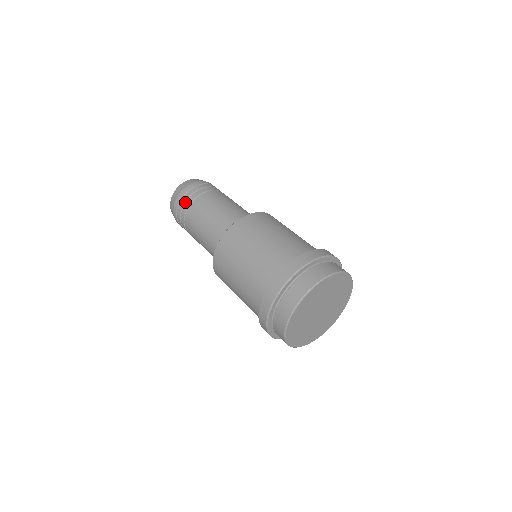
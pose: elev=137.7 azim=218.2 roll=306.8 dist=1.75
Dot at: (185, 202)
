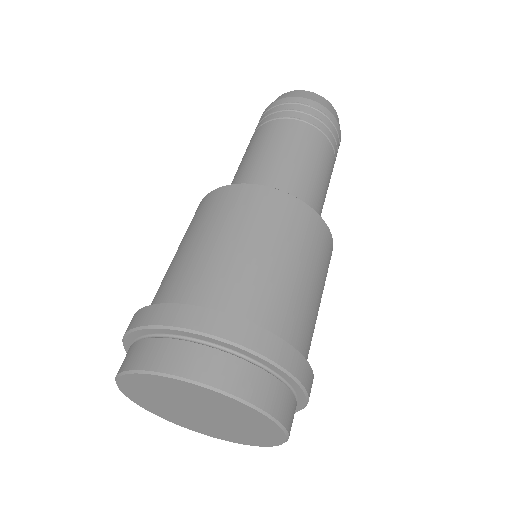
Dot at: occluded
